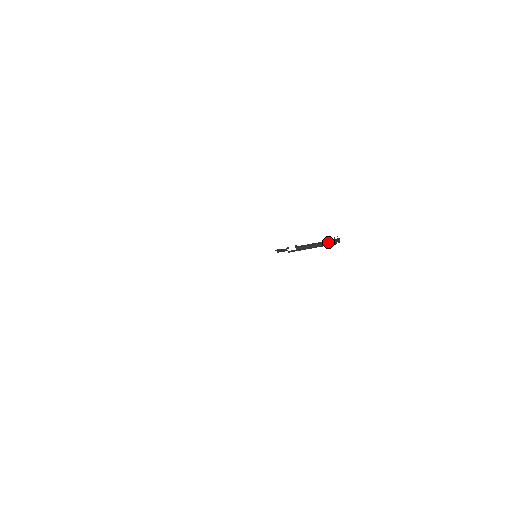
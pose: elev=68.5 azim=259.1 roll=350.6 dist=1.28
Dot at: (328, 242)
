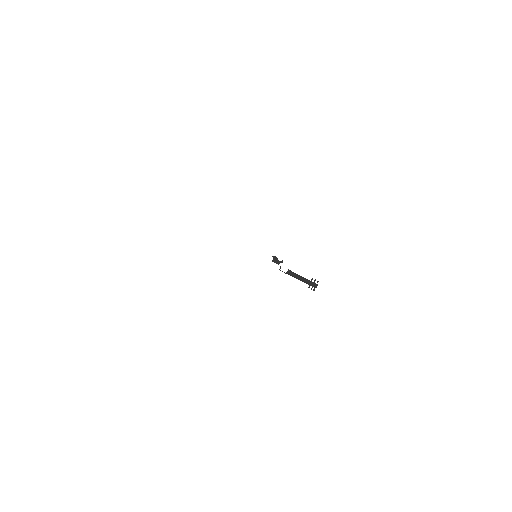
Dot at: (309, 284)
